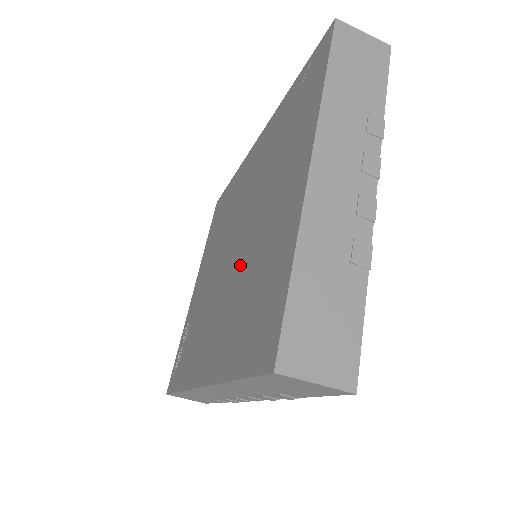
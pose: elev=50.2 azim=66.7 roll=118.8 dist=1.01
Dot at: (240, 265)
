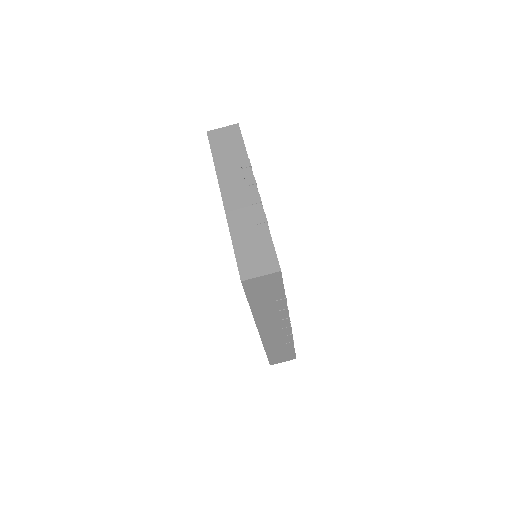
Dot at: occluded
